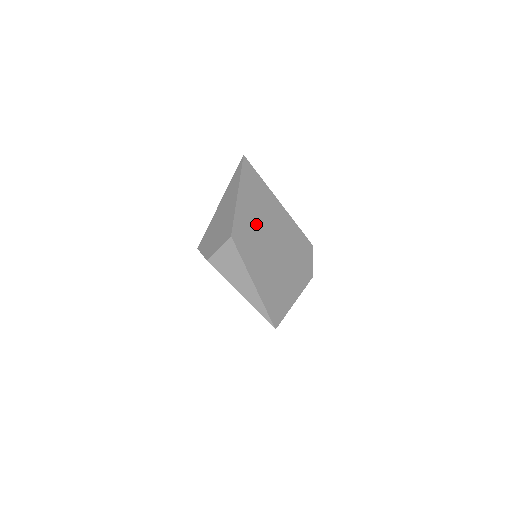
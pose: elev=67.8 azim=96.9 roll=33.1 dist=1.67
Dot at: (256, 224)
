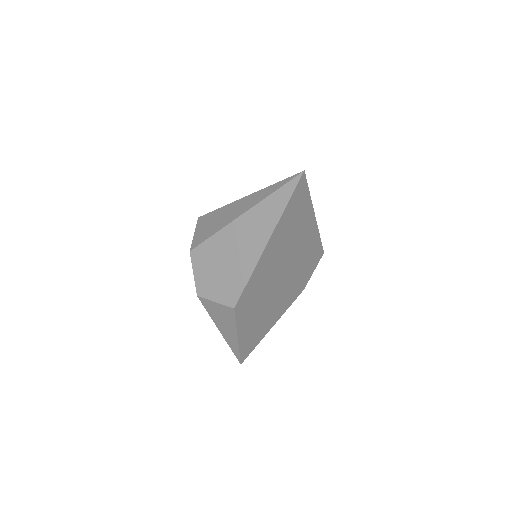
Dot at: (271, 272)
